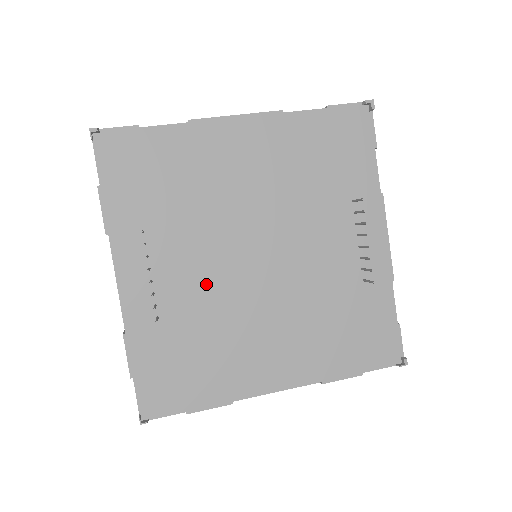
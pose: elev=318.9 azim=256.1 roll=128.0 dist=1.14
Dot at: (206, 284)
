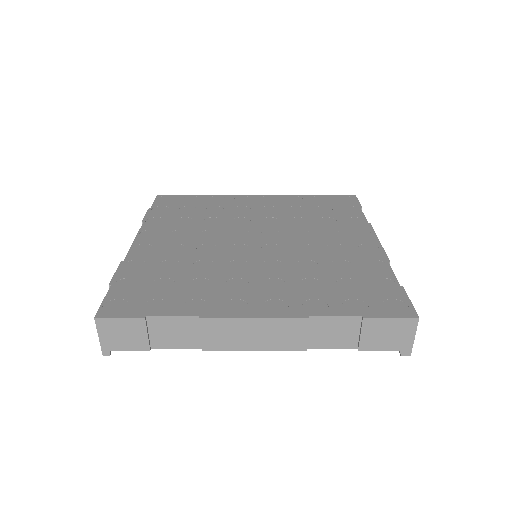
Dot at: occluded
